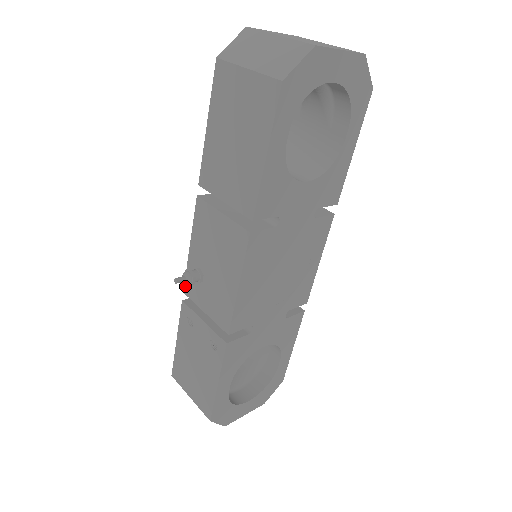
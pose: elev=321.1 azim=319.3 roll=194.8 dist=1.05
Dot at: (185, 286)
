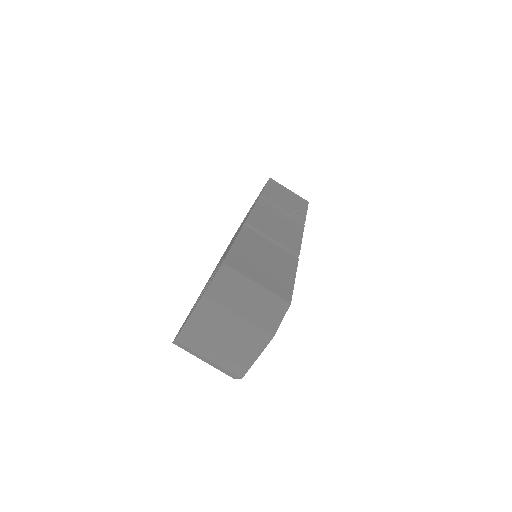
Dot at: occluded
